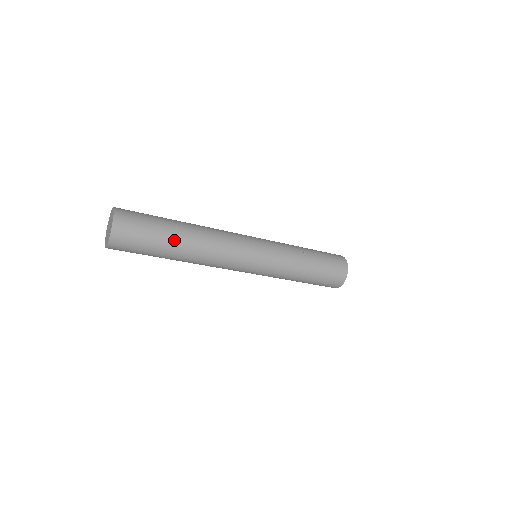
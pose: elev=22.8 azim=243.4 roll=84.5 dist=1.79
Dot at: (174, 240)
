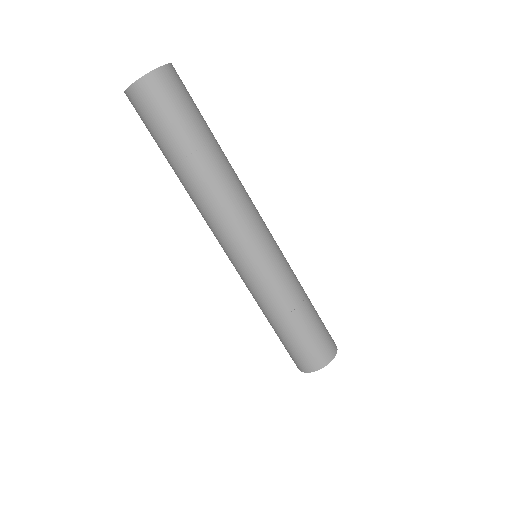
Dot at: (214, 137)
